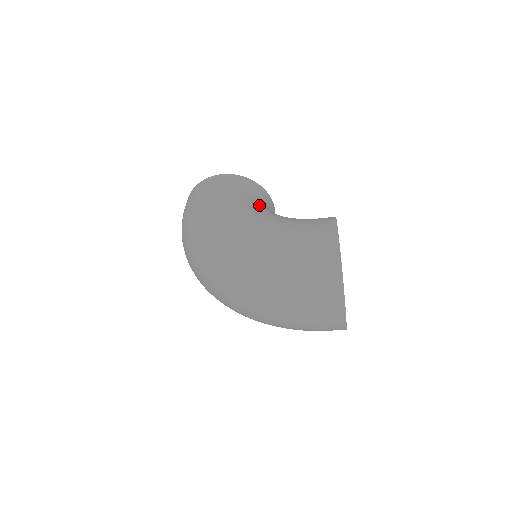
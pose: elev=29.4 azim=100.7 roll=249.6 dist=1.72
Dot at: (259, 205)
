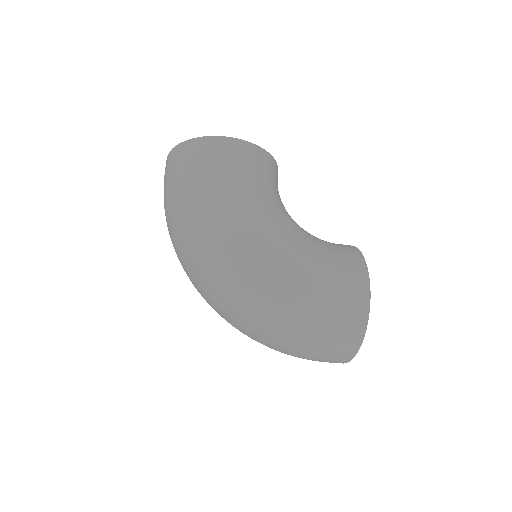
Dot at: (277, 206)
